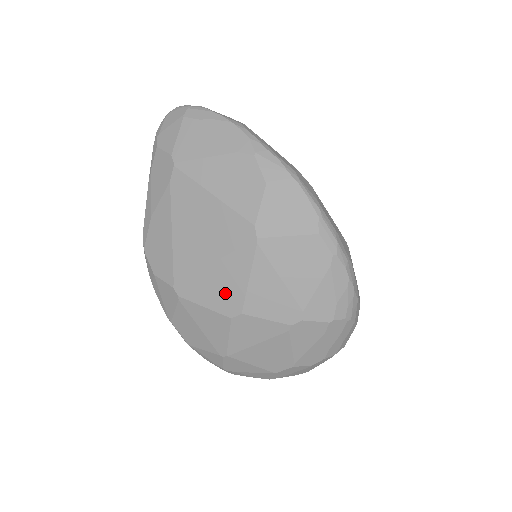
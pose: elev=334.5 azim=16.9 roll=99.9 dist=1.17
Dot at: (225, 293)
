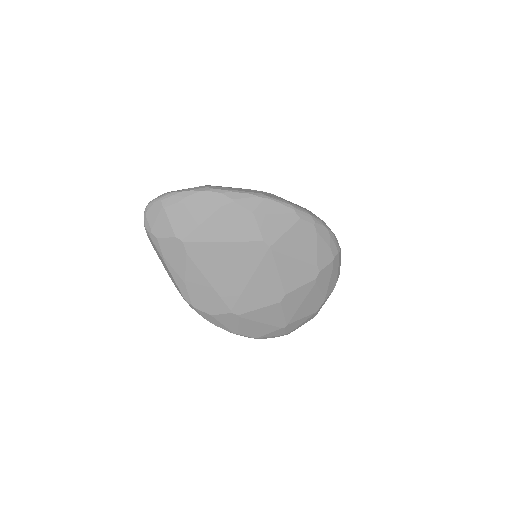
Dot at: (268, 291)
